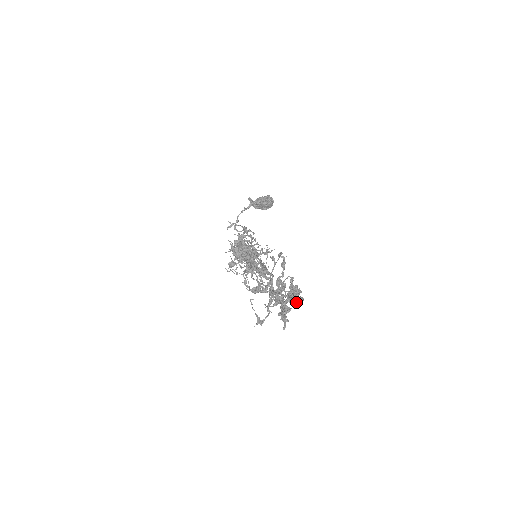
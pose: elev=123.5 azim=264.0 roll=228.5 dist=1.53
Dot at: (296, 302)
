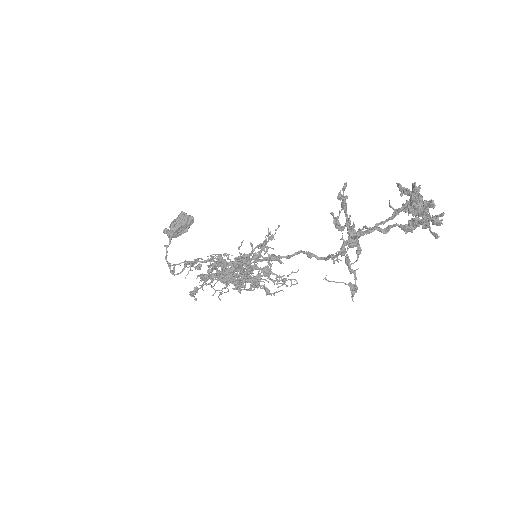
Dot at: occluded
